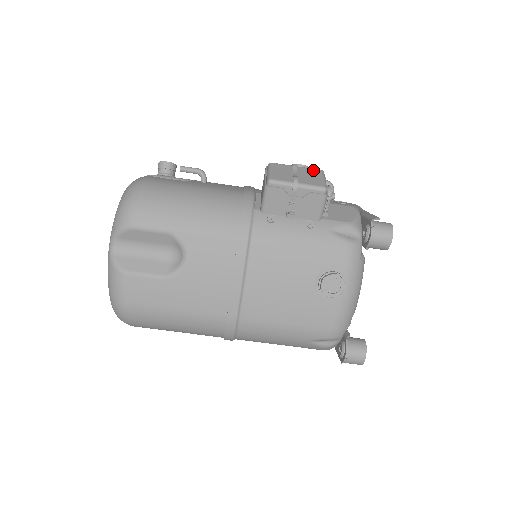
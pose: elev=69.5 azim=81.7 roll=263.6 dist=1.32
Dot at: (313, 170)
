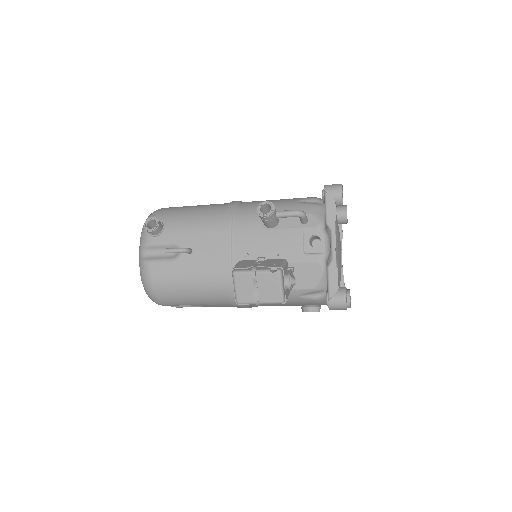
Dot at: (271, 276)
